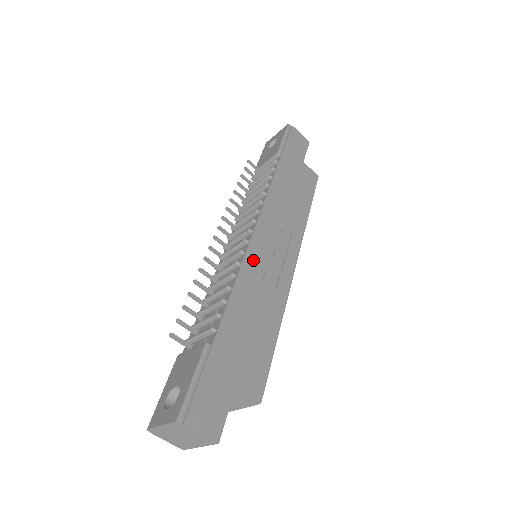
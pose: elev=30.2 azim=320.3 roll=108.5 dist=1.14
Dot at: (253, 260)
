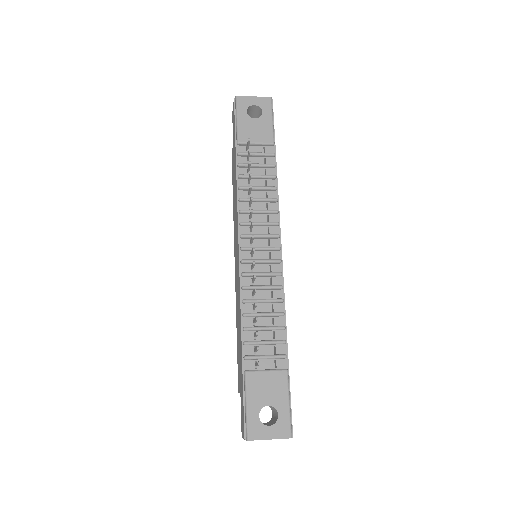
Dot at: occluded
